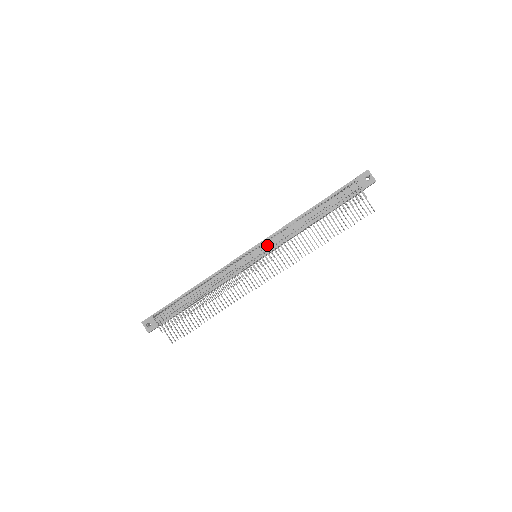
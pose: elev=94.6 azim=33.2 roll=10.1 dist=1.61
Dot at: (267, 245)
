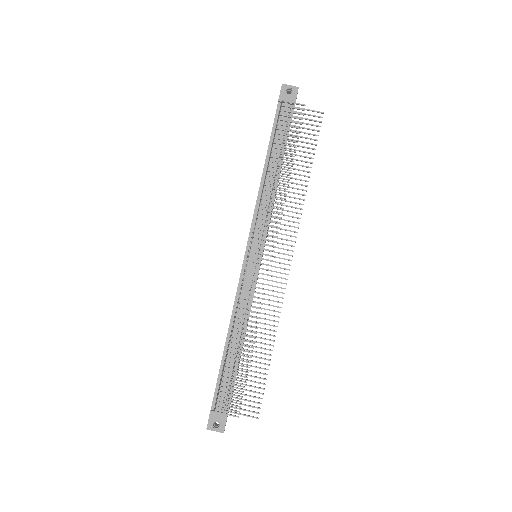
Dot at: (257, 234)
